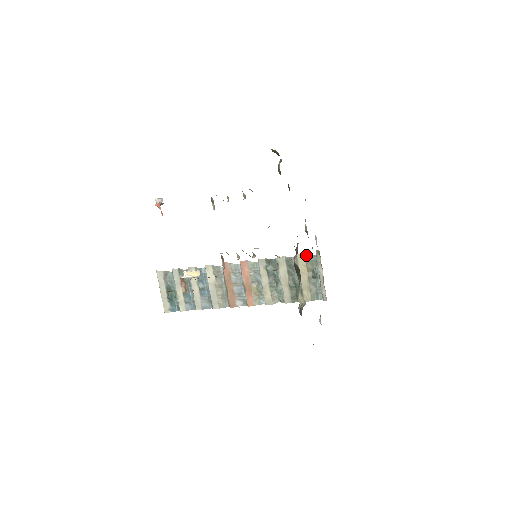
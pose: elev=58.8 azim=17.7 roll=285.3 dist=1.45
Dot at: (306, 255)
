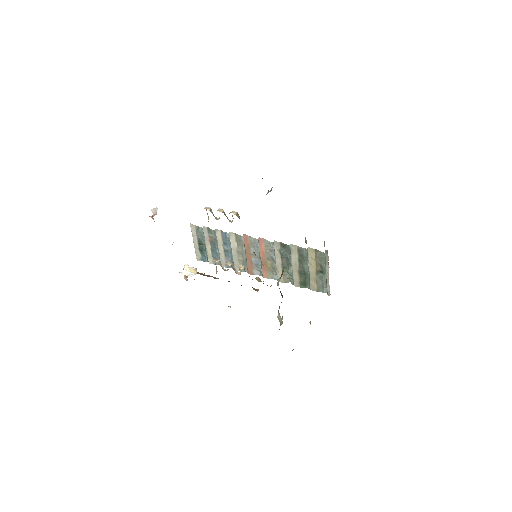
Dot at: (316, 250)
